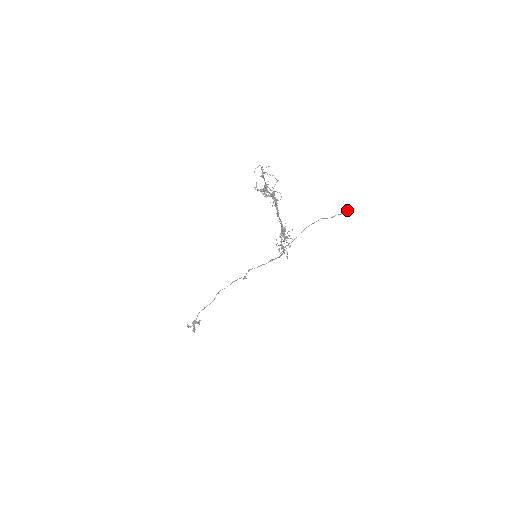
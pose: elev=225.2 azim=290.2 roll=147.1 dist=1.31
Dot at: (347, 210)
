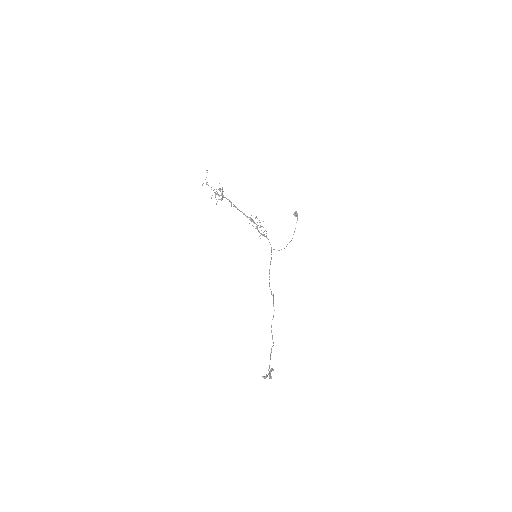
Dot at: (295, 213)
